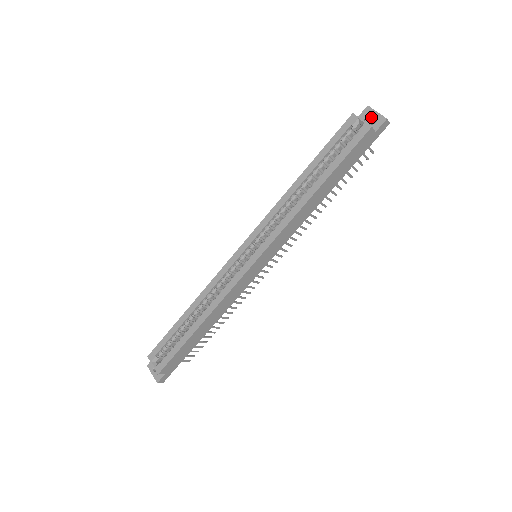
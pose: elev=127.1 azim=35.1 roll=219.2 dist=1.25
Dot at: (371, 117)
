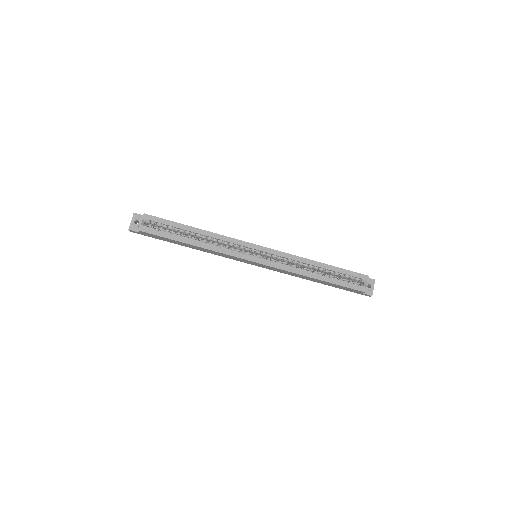
Dot at: (369, 285)
